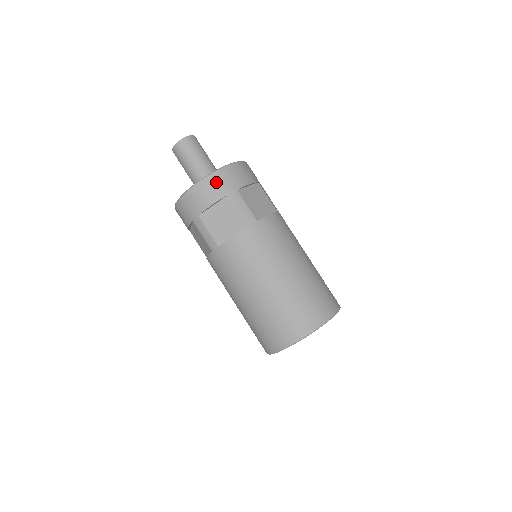
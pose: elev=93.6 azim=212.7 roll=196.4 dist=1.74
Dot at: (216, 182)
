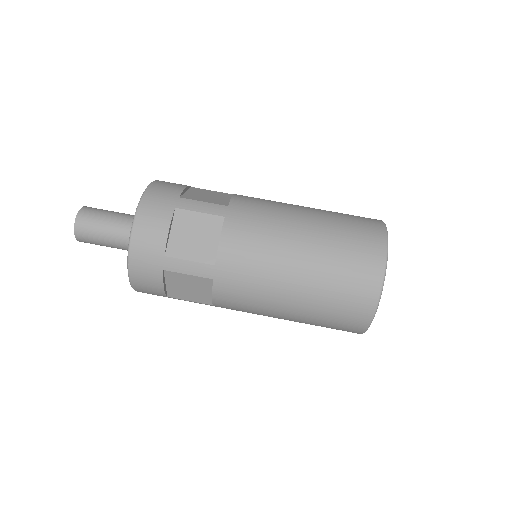
Dot at: (141, 269)
